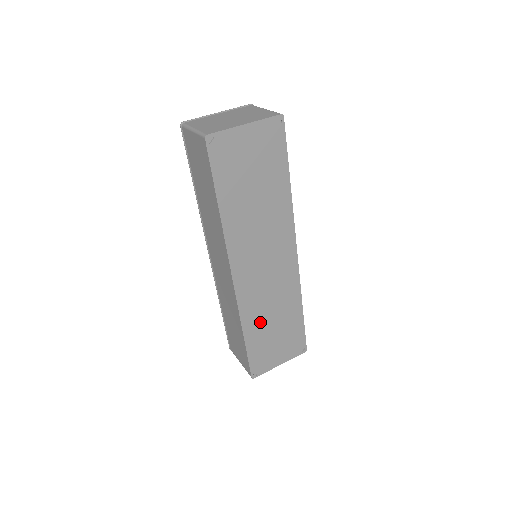
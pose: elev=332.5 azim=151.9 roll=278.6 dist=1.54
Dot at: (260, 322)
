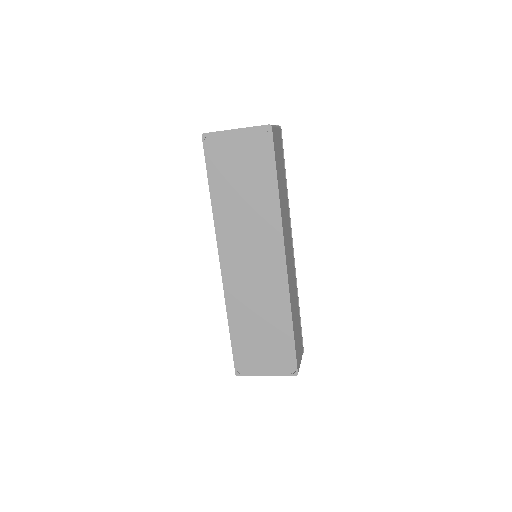
Dot at: (246, 318)
